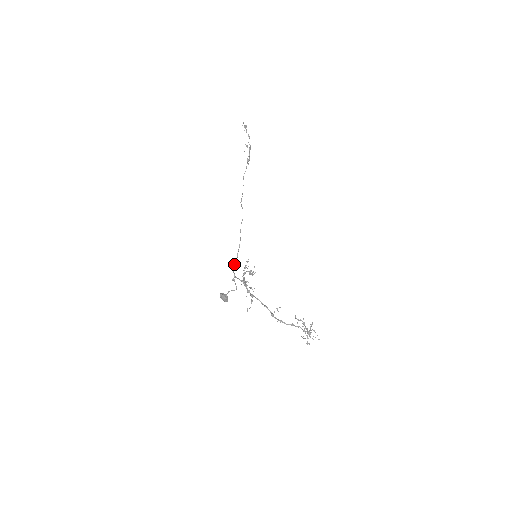
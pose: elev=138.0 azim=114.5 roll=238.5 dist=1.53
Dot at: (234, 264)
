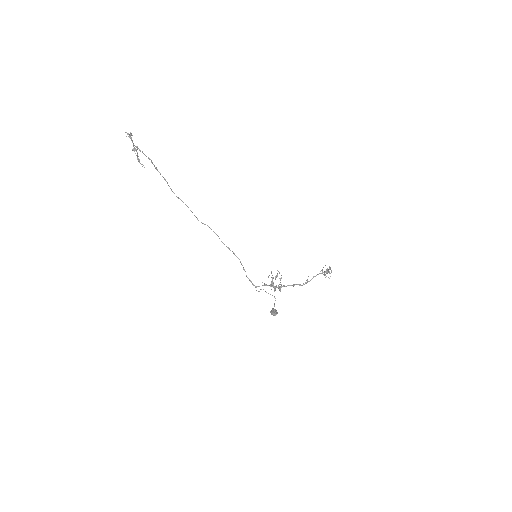
Dot at: (249, 279)
